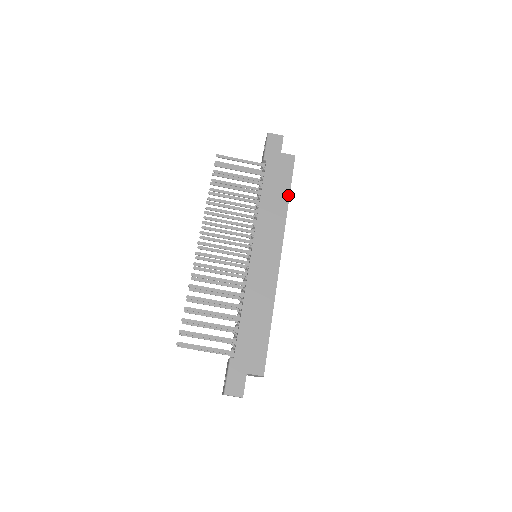
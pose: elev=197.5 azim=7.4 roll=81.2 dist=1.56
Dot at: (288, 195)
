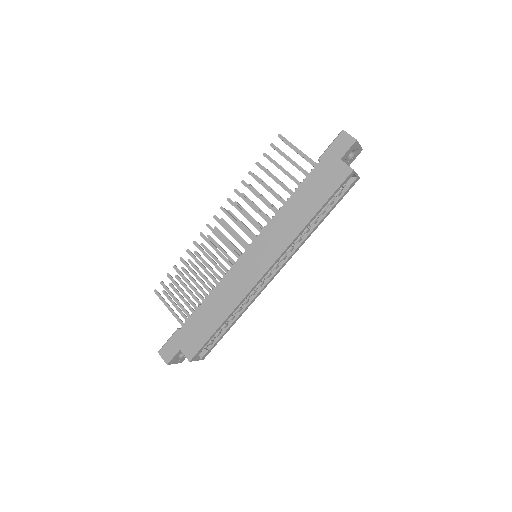
Dot at: (315, 212)
